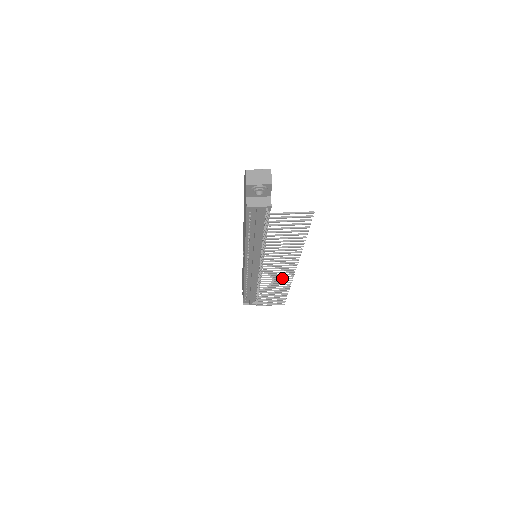
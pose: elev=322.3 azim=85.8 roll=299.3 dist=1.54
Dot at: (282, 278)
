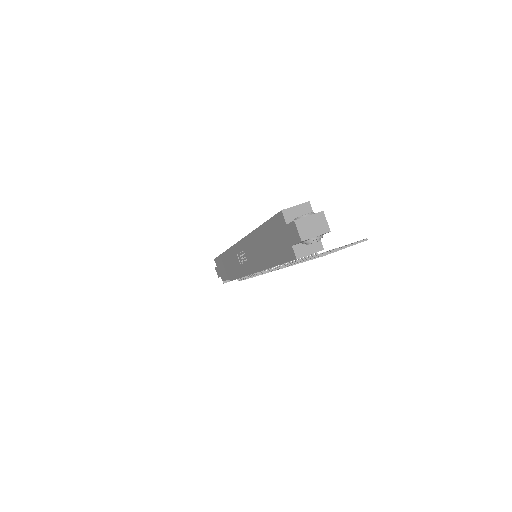
Dot at: occluded
